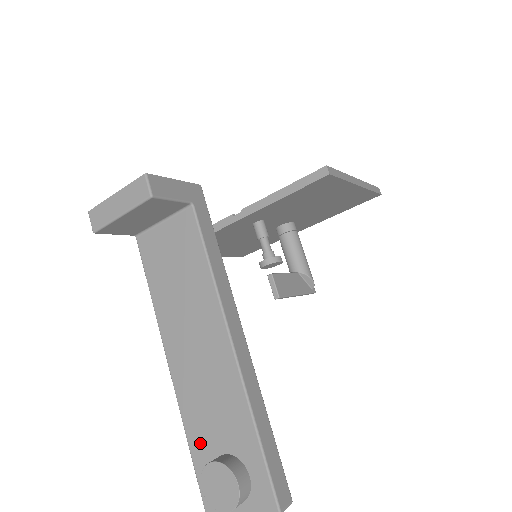
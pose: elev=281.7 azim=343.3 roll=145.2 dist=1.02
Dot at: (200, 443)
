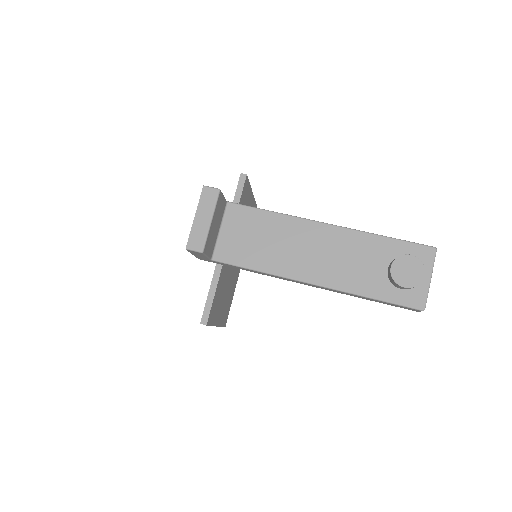
Dot at: (373, 286)
